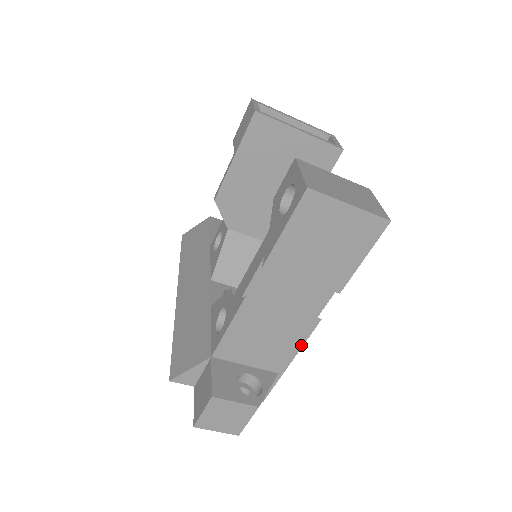
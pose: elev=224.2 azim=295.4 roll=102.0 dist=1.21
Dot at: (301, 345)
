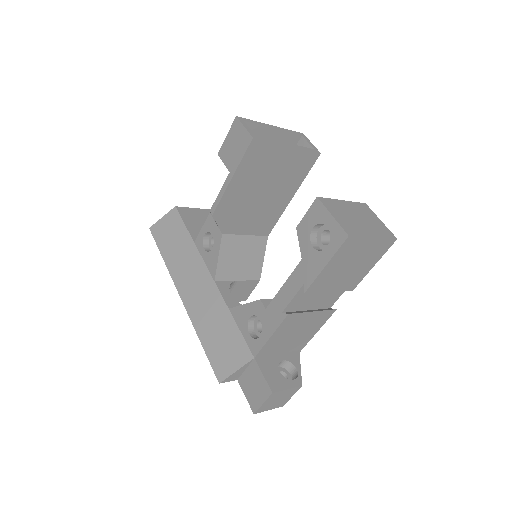
Dot at: (319, 329)
